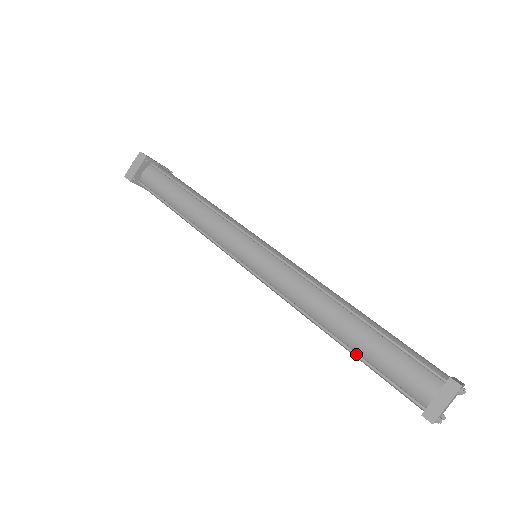
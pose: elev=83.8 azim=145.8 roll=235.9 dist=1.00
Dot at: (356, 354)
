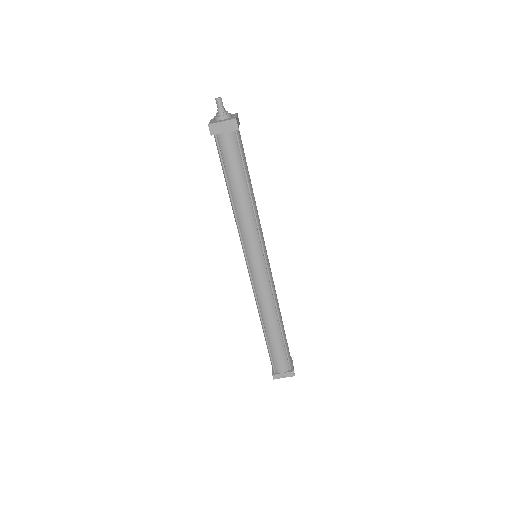
Dot at: (267, 341)
